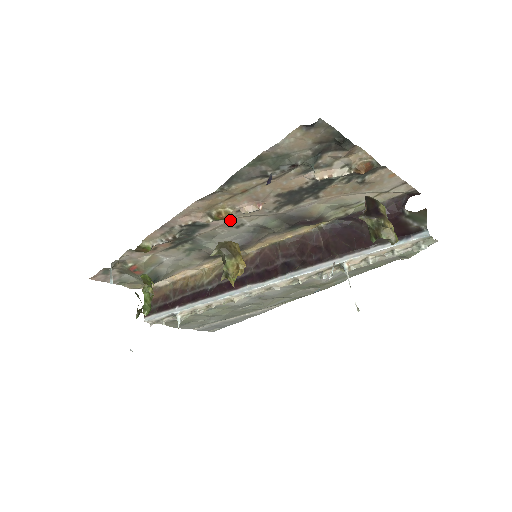
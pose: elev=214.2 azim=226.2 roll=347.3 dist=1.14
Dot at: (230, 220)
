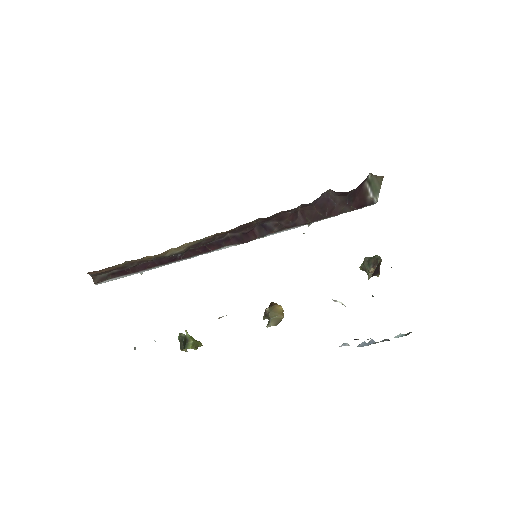
Dot at: occluded
